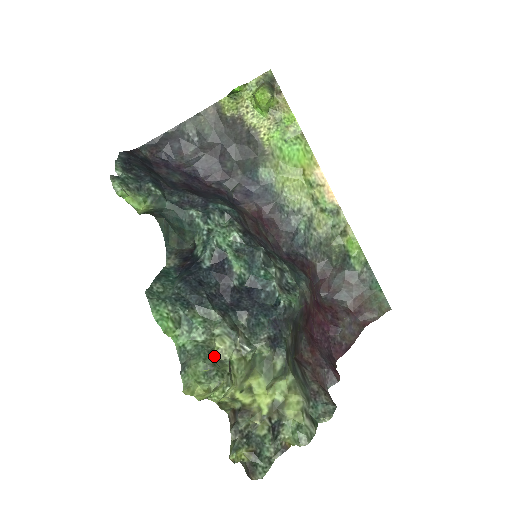
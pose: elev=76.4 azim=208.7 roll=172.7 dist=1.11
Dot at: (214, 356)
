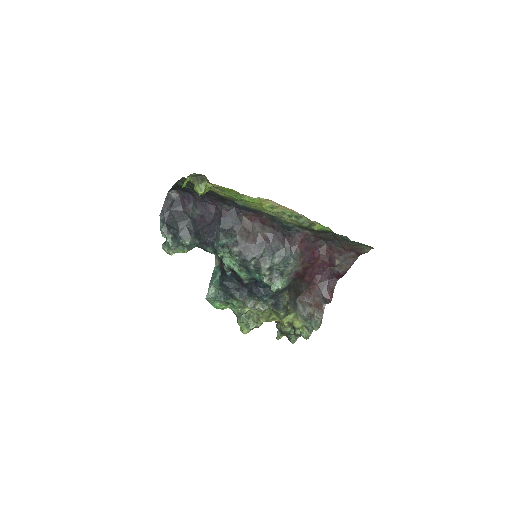
Dot at: (249, 313)
